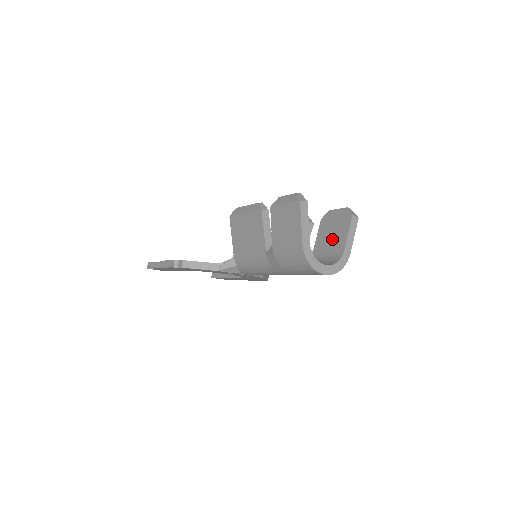
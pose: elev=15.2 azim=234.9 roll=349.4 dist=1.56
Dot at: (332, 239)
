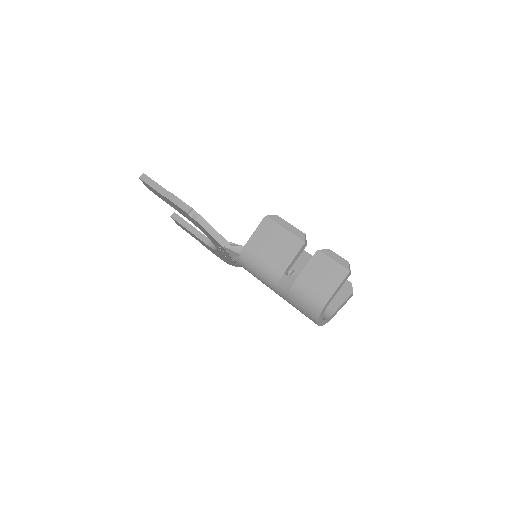
Dot at: occluded
